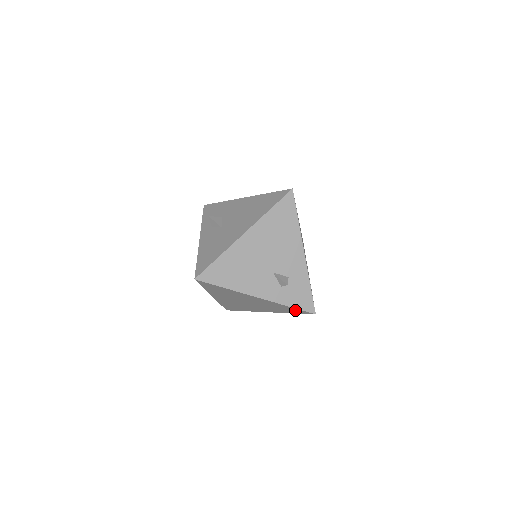
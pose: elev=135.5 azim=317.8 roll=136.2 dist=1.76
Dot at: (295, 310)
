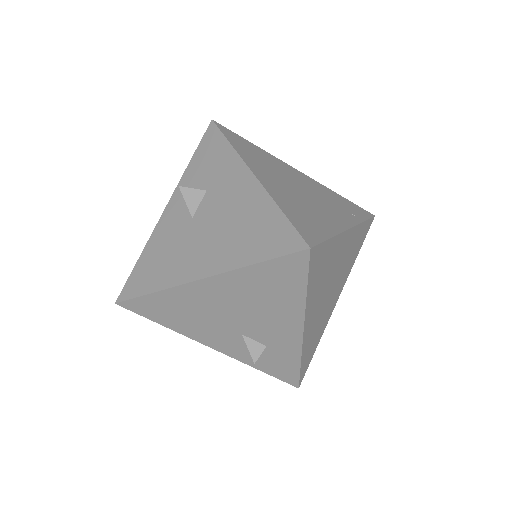
Dot at: occluded
